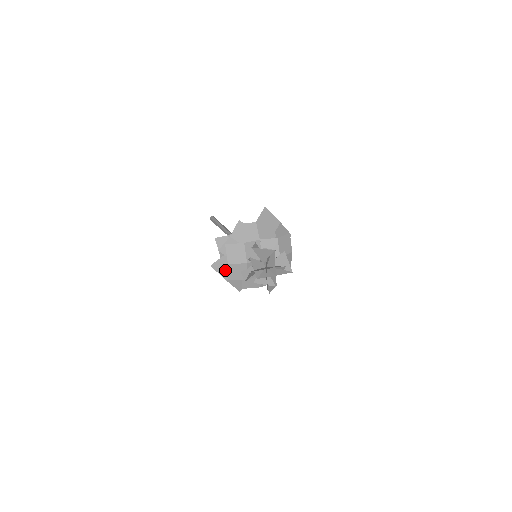
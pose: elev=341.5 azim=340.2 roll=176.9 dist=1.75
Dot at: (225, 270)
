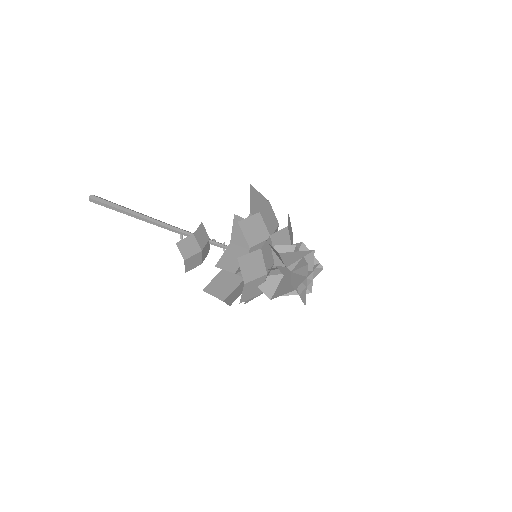
Dot at: (222, 289)
